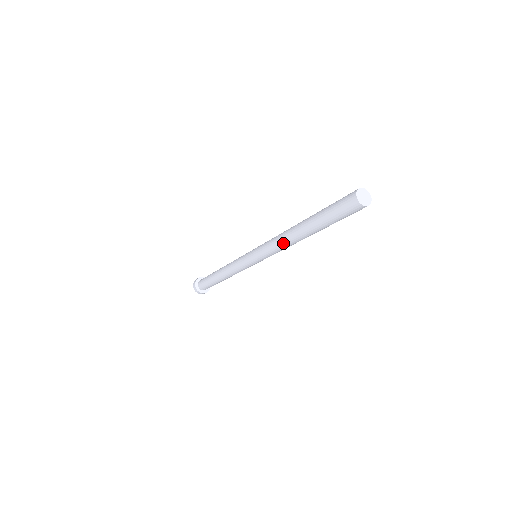
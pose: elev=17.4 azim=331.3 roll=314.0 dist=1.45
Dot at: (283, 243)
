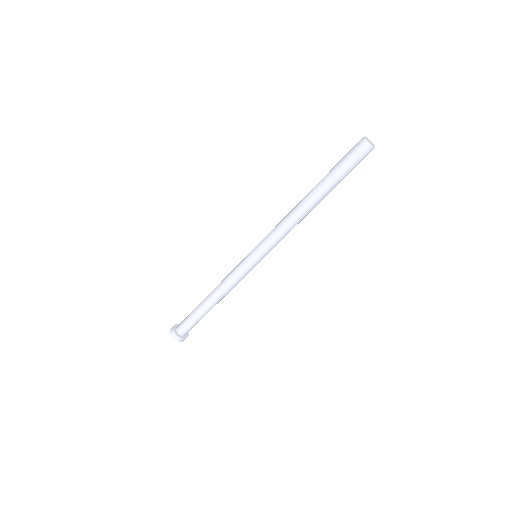
Dot at: (289, 214)
